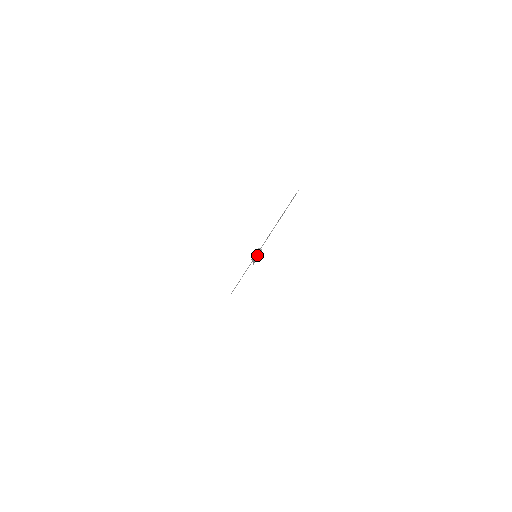
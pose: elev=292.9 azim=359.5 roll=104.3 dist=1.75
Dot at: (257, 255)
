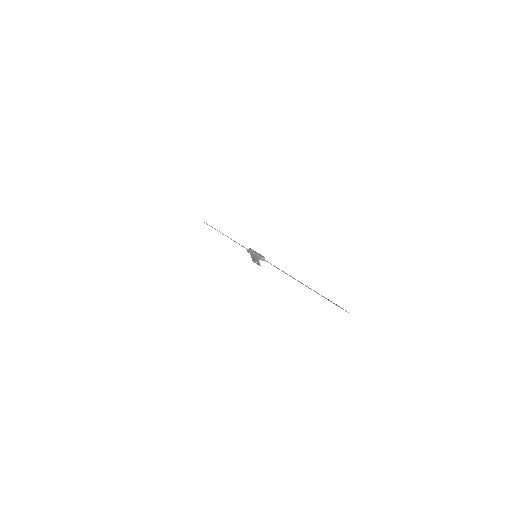
Dot at: (258, 258)
